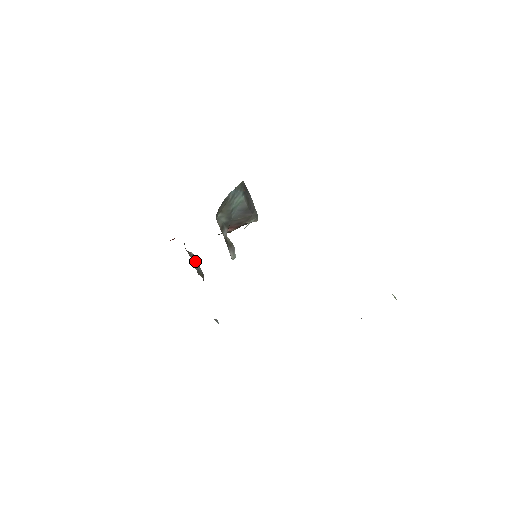
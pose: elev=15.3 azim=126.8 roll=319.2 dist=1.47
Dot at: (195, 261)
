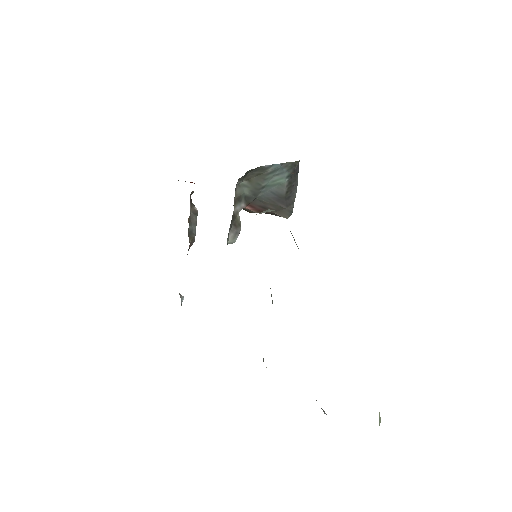
Dot at: (194, 219)
